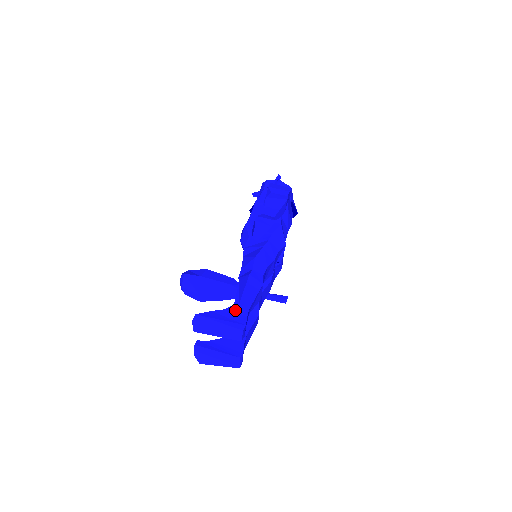
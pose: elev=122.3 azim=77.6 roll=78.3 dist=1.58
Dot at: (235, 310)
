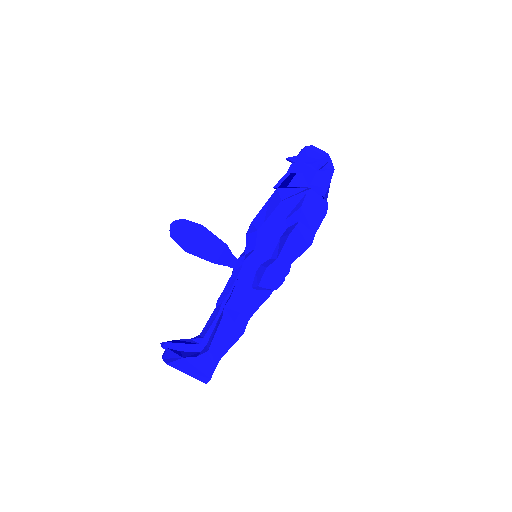
Dot at: (206, 359)
